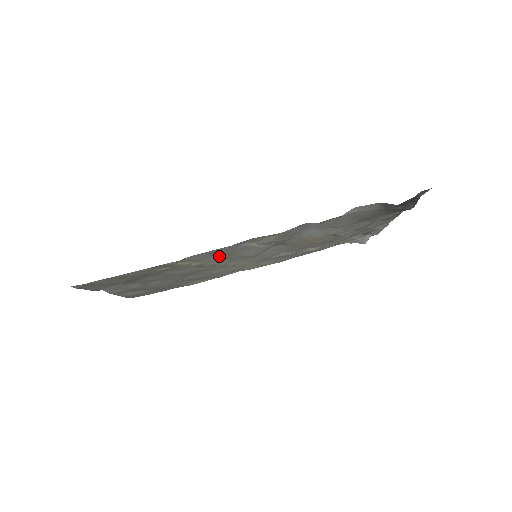
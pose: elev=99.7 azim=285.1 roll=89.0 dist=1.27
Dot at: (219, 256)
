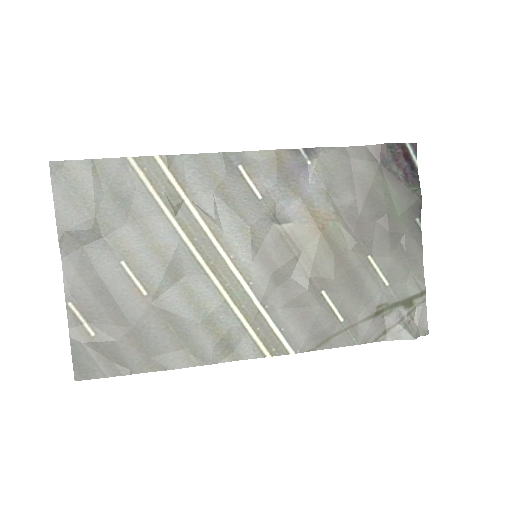
Dot at: (209, 187)
